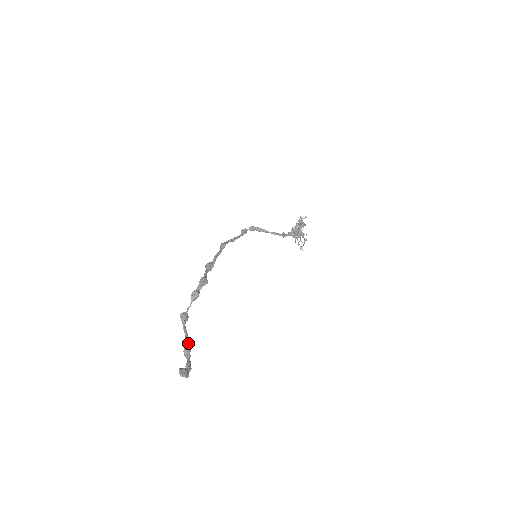
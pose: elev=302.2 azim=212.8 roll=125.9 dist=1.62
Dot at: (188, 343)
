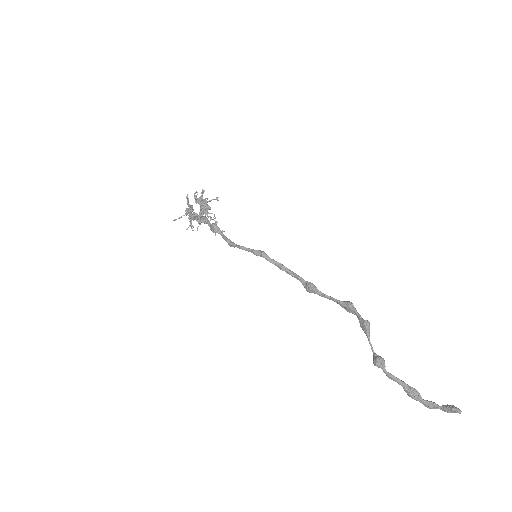
Dot at: (404, 384)
